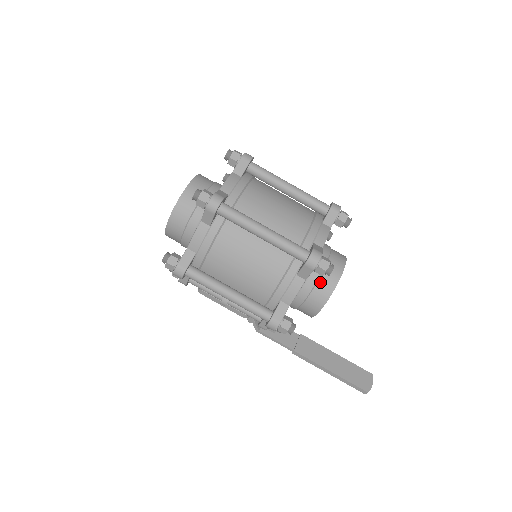
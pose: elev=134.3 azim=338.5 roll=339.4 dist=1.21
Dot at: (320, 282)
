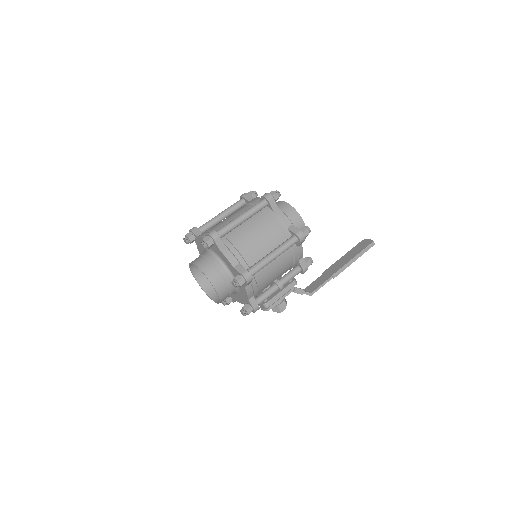
Dot at: (284, 211)
